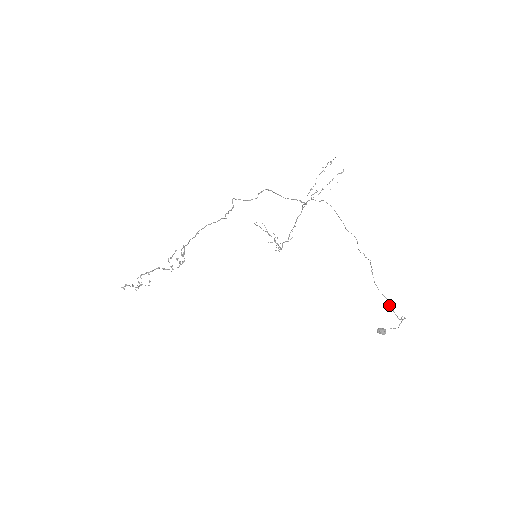
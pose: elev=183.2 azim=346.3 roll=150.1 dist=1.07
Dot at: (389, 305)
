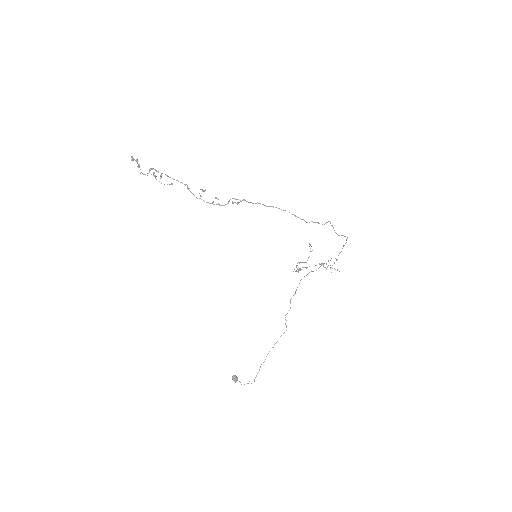
Dot at: occluded
